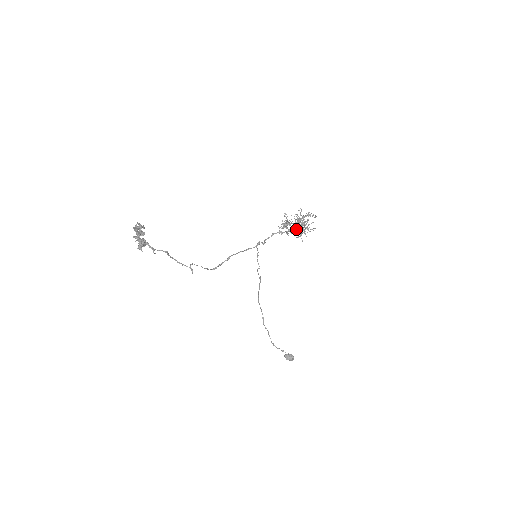
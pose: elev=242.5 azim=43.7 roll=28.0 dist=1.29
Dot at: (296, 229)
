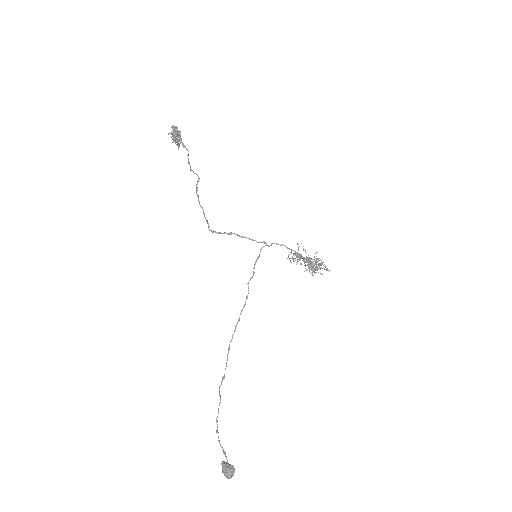
Dot at: occluded
